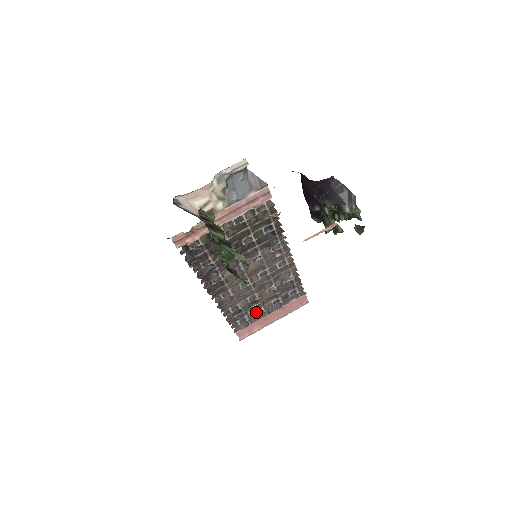
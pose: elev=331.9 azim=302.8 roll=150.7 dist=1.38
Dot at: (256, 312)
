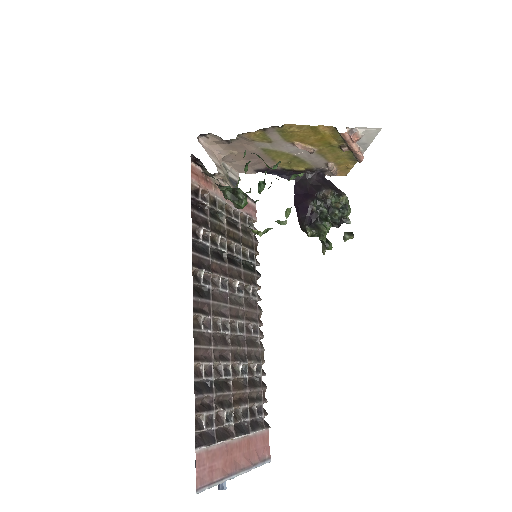
Dot at: (227, 410)
